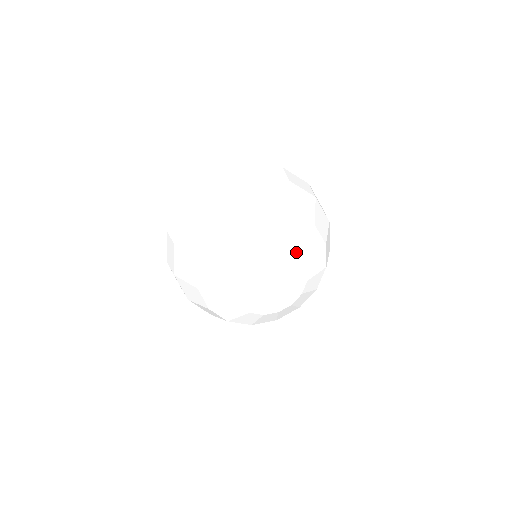
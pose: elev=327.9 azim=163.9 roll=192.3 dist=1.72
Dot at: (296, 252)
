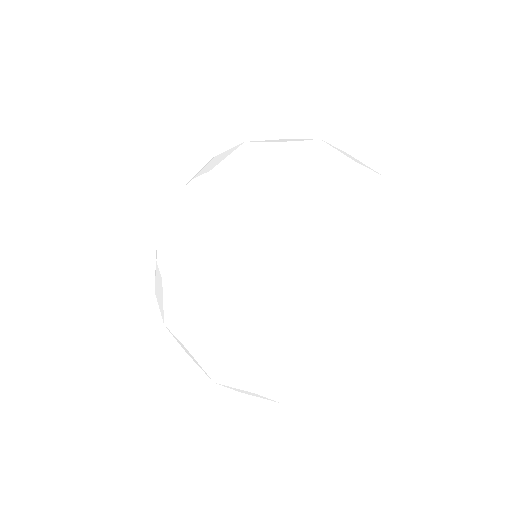
Dot at: occluded
